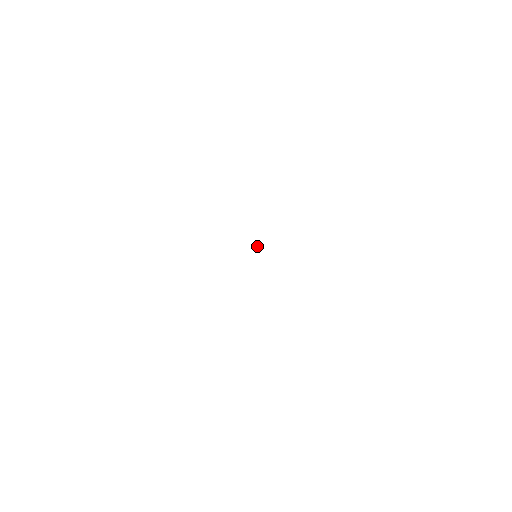
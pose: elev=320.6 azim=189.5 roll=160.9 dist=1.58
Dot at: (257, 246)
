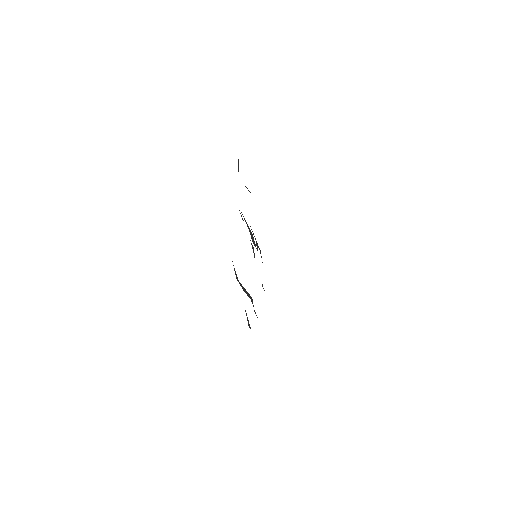
Dot at: (253, 239)
